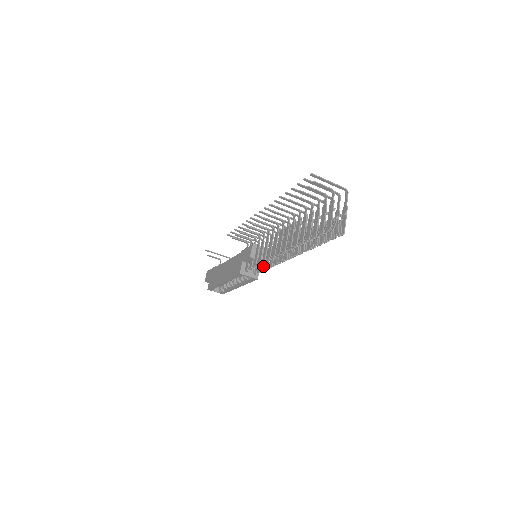
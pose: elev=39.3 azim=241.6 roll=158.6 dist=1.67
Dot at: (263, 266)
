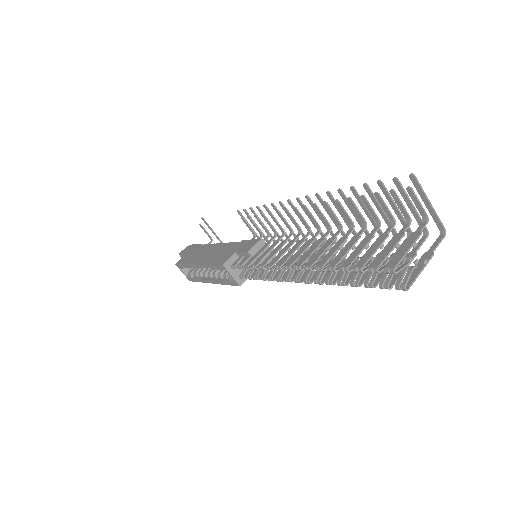
Dot at: (257, 273)
